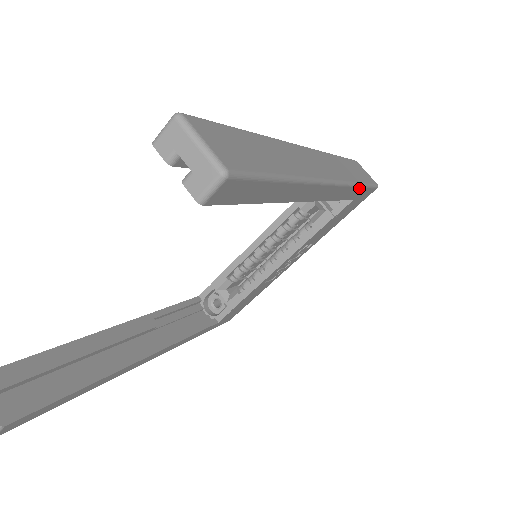
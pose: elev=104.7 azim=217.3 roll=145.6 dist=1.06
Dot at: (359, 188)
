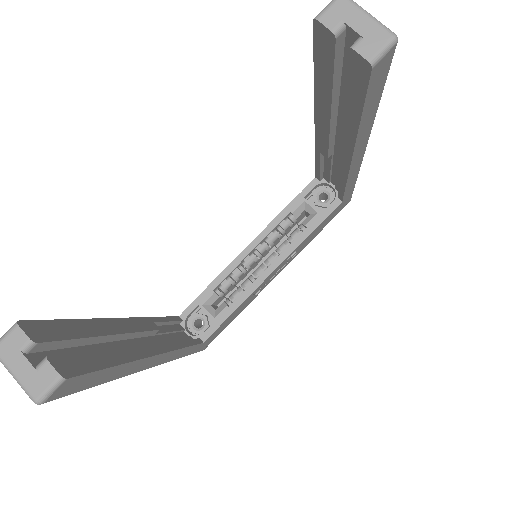
Dot at: (354, 184)
